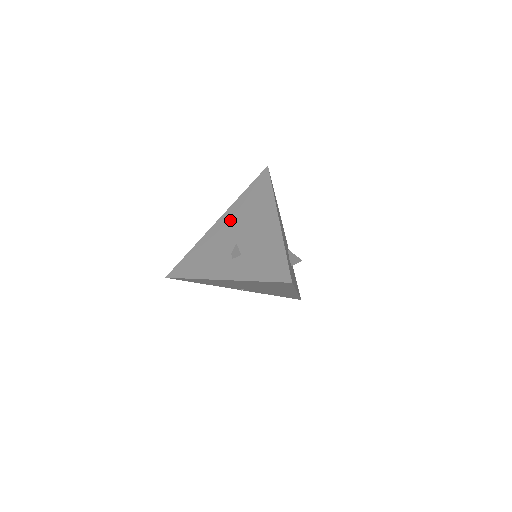
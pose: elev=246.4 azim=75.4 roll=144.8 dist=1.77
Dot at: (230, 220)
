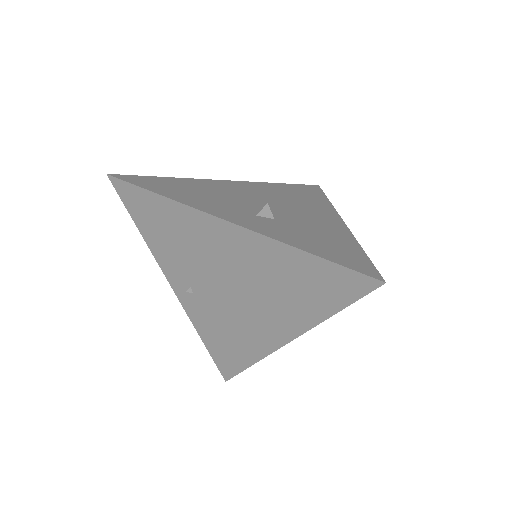
Dot at: (255, 189)
